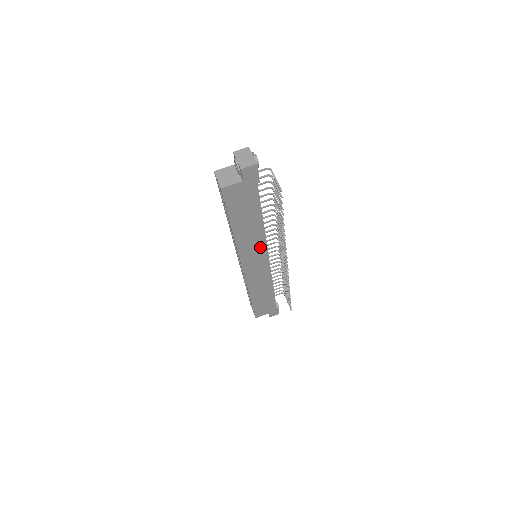
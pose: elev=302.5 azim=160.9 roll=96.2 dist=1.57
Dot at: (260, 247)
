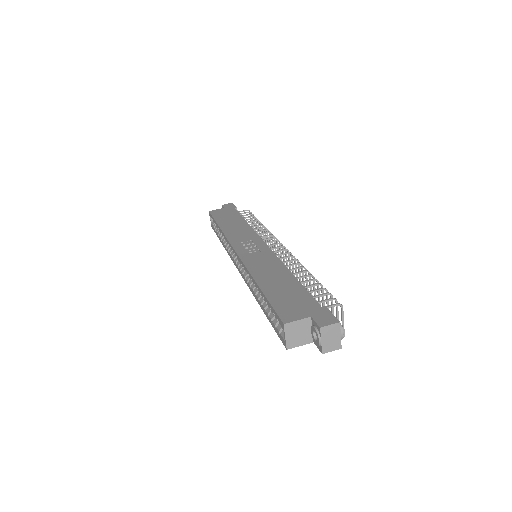
Dot at: occluded
